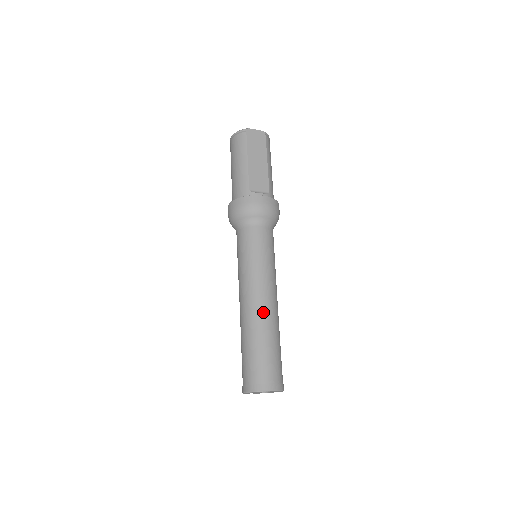
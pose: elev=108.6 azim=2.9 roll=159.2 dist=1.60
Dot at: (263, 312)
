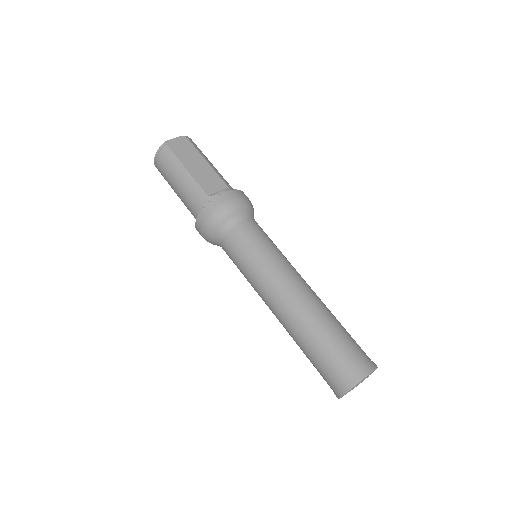
Dot at: (304, 302)
